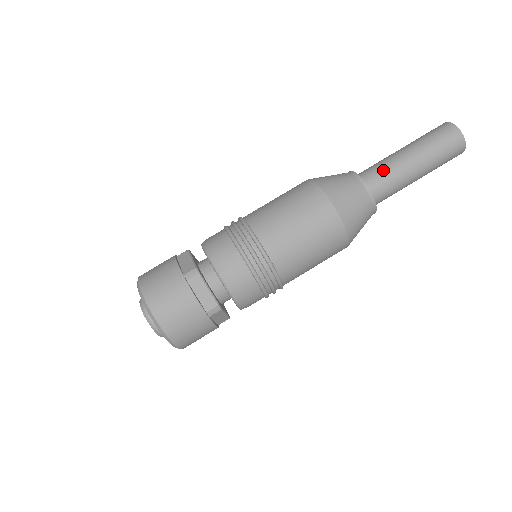
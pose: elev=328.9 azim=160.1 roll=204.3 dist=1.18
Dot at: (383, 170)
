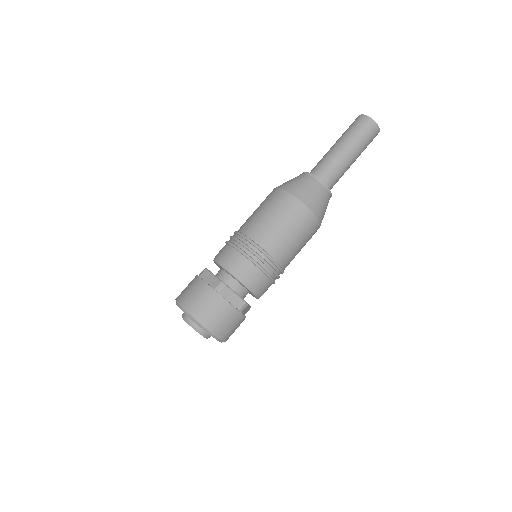
Dot at: (329, 165)
